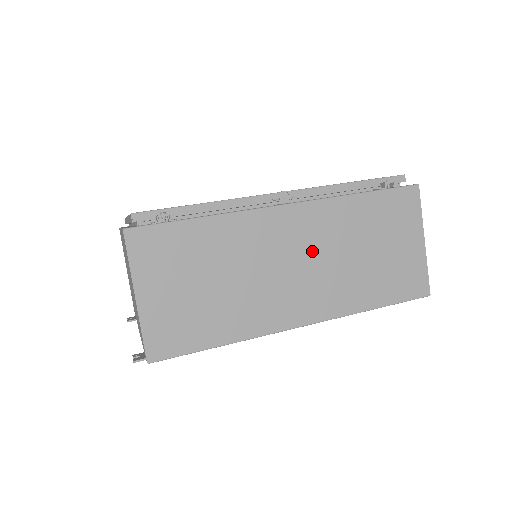
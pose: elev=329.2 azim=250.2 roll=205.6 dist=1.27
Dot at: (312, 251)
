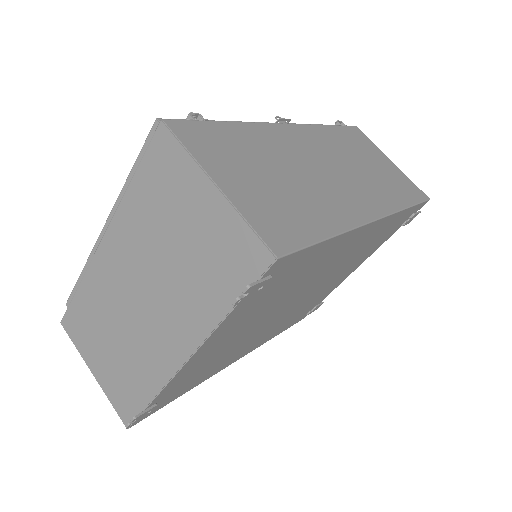
Dot at: (333, 160)
